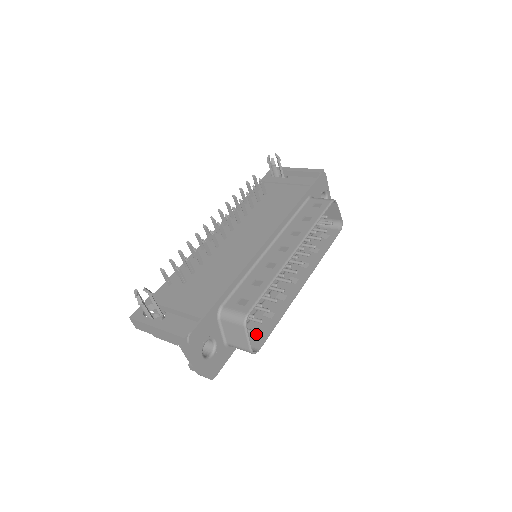
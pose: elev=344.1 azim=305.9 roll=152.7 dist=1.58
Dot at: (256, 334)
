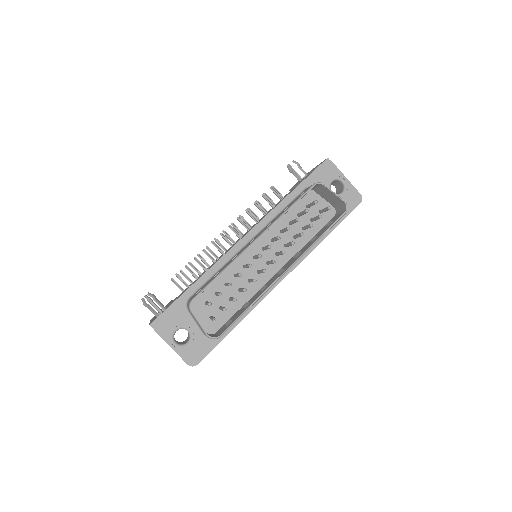
Dot at: (228, 323)
